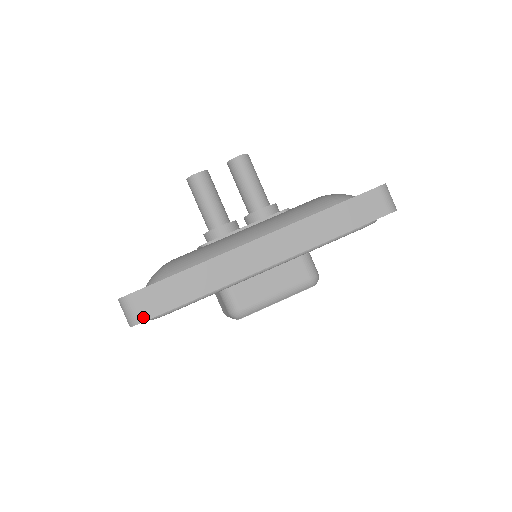
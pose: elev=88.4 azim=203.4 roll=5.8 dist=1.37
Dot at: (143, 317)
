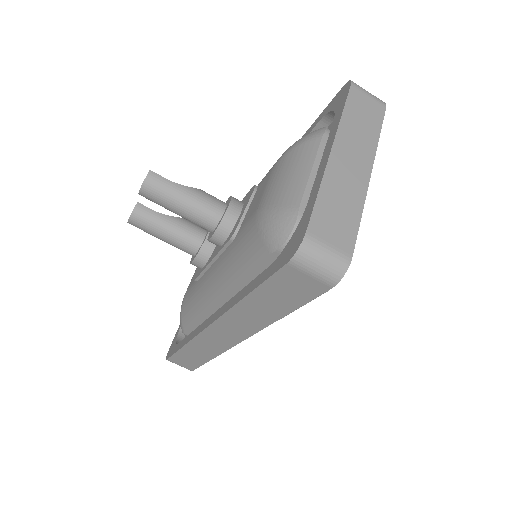
Dot at: (190, 369)
